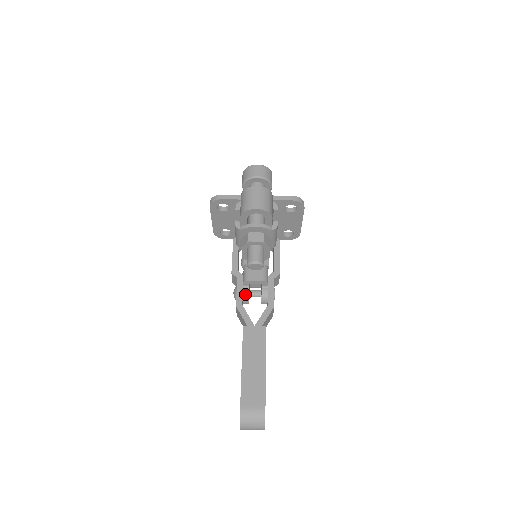
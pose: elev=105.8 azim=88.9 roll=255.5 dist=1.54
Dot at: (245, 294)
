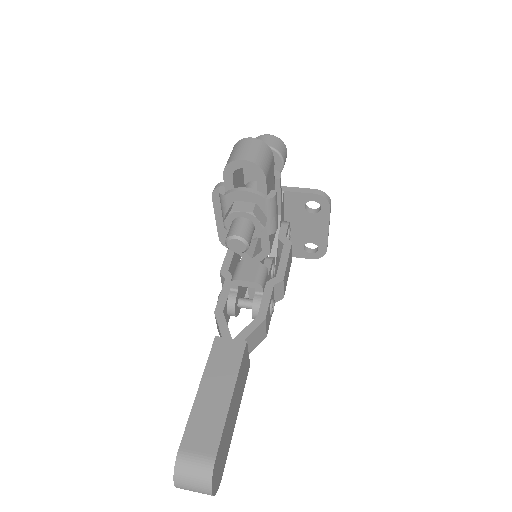
Dot at: (231, 299)
